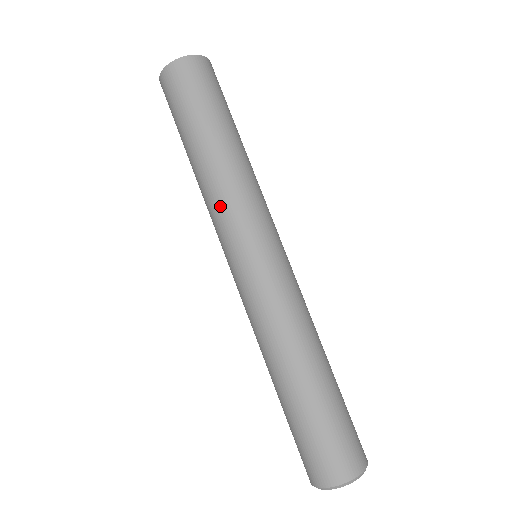
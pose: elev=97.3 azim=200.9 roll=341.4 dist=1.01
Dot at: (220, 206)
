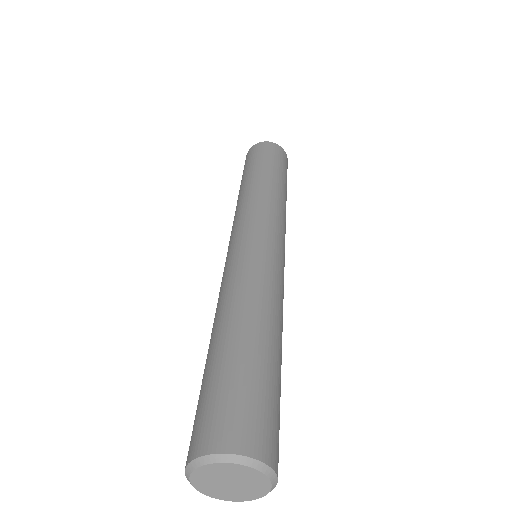
Dot at: (255, 203)
